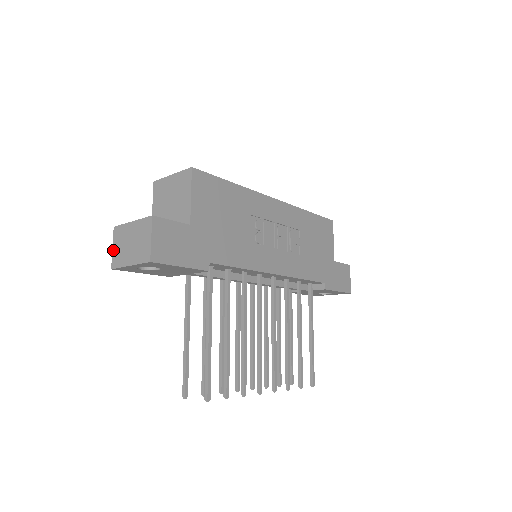
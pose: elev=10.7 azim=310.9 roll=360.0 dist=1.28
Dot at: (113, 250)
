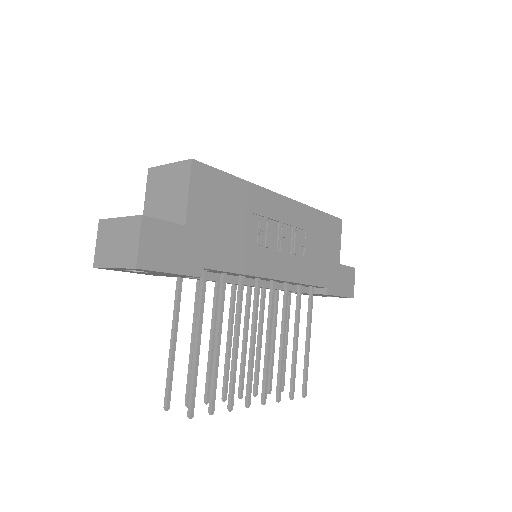
Dot at: (96, 246)
